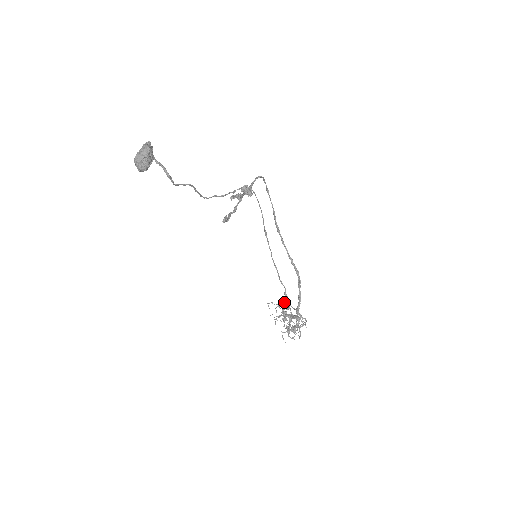
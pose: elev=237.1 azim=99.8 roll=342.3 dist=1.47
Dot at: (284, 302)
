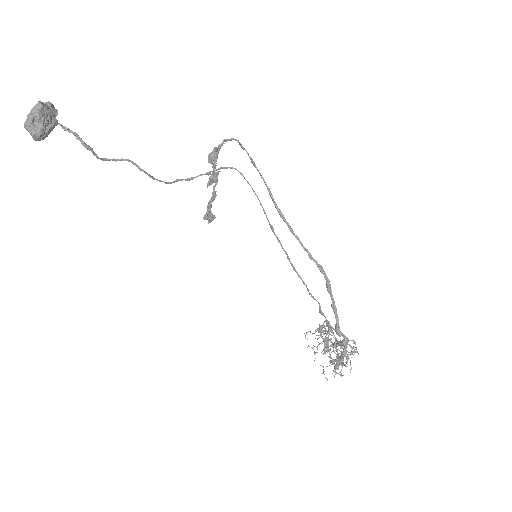
Dot at: occluded
